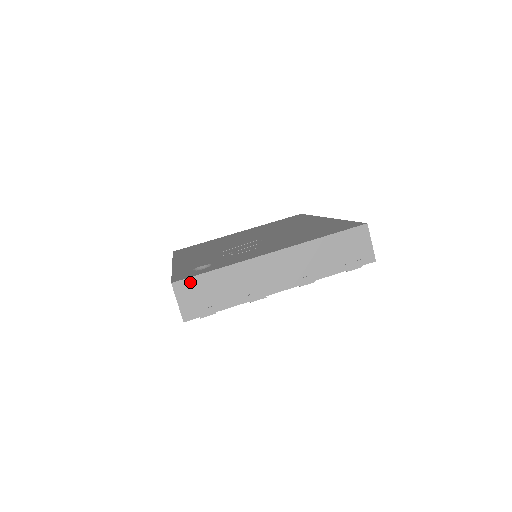
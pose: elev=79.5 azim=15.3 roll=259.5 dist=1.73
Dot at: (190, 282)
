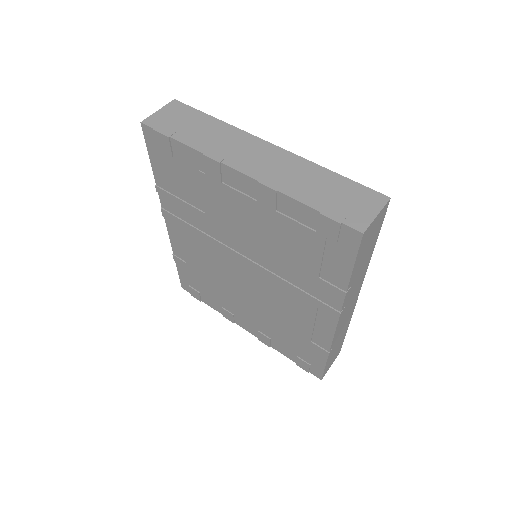
Dot at: (186, 109)
